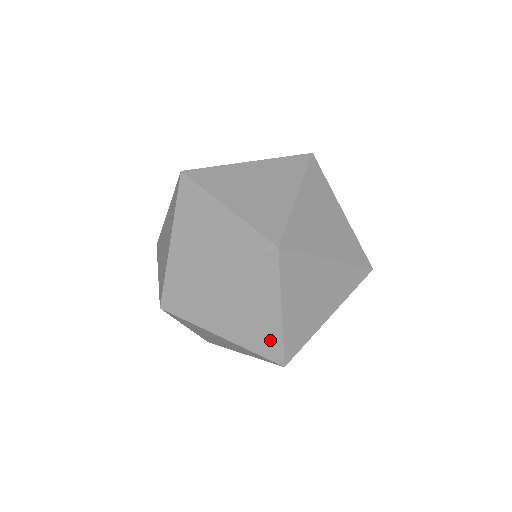
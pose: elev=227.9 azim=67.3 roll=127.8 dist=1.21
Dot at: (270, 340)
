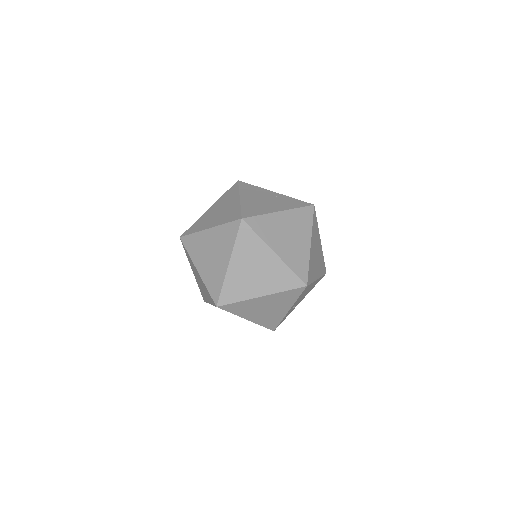
Dot at: occluded
